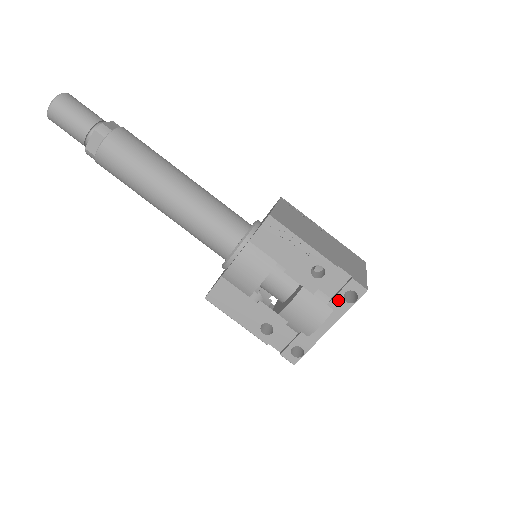
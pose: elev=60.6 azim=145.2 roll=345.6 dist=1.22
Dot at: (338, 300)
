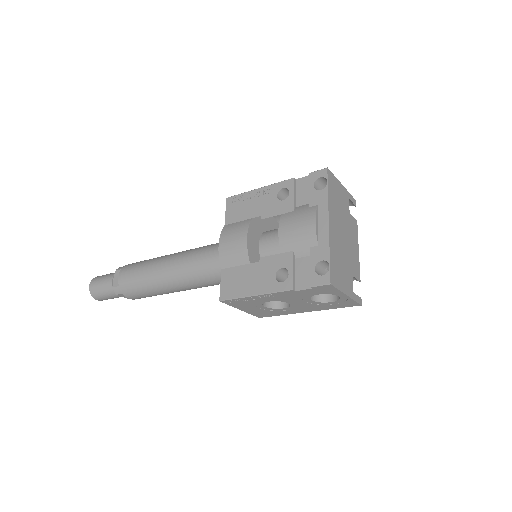
Dot at: (314, 195)
